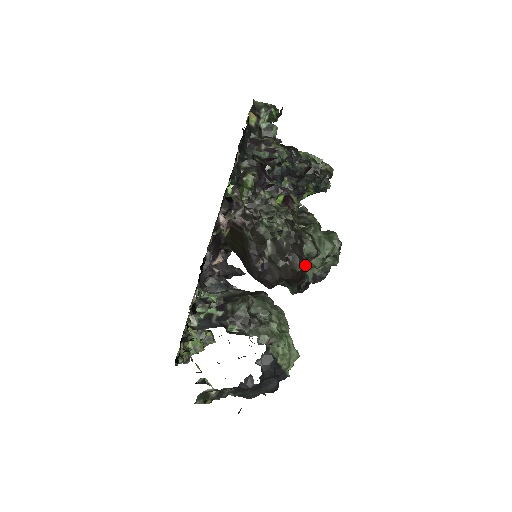
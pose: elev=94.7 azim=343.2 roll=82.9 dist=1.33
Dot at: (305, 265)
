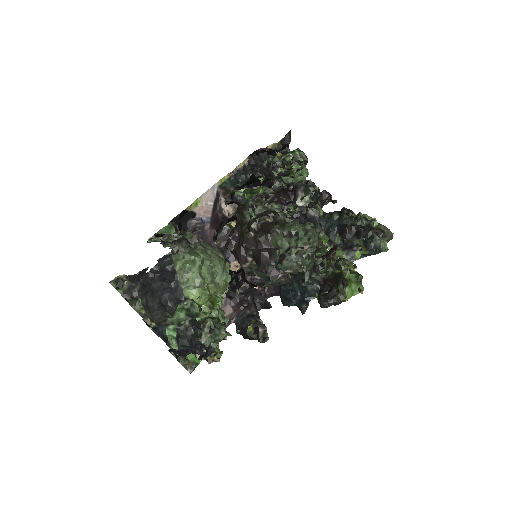
Dot at: (271, 243)
